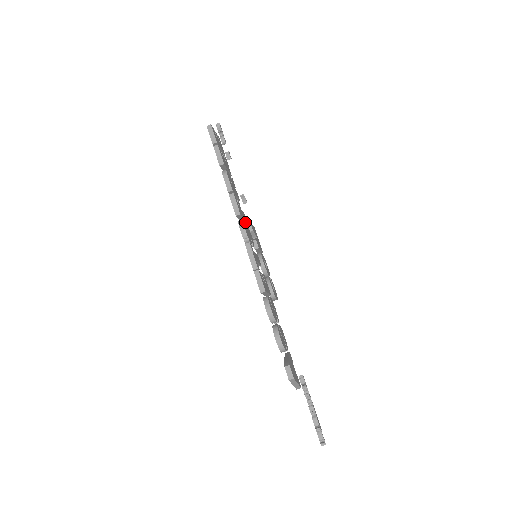
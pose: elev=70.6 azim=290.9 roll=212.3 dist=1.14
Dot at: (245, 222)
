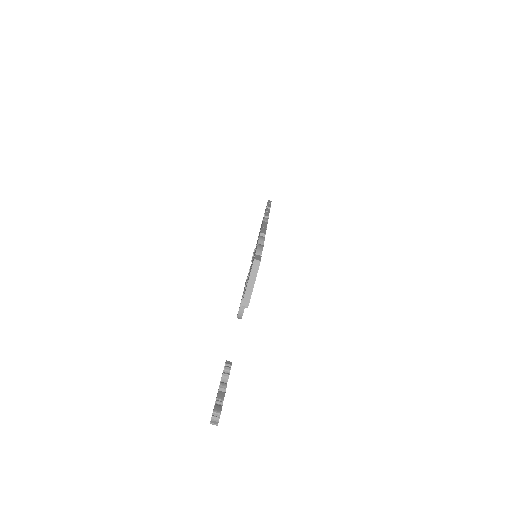
Dot at: occluded
